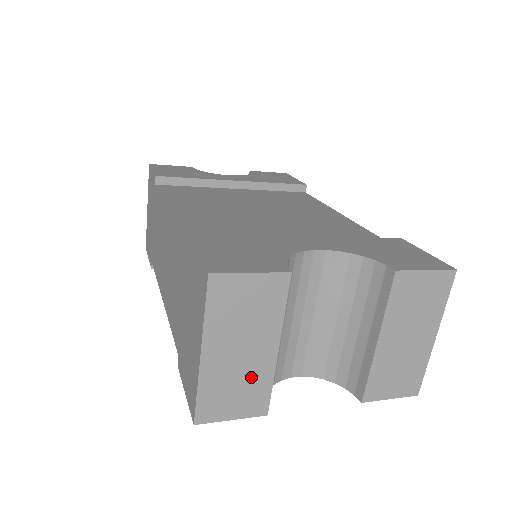
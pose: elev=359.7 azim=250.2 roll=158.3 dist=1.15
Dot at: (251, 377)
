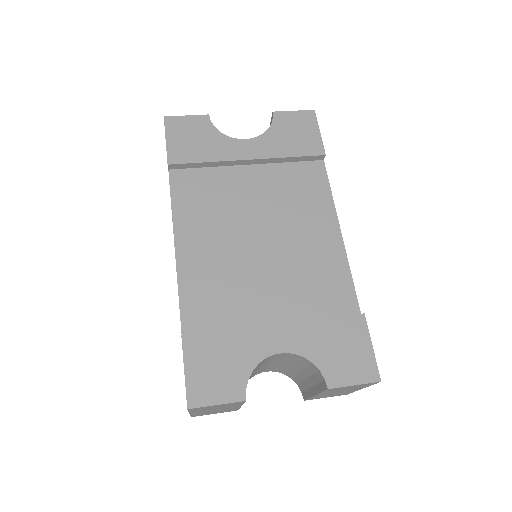
Dot at: (224, 410)
